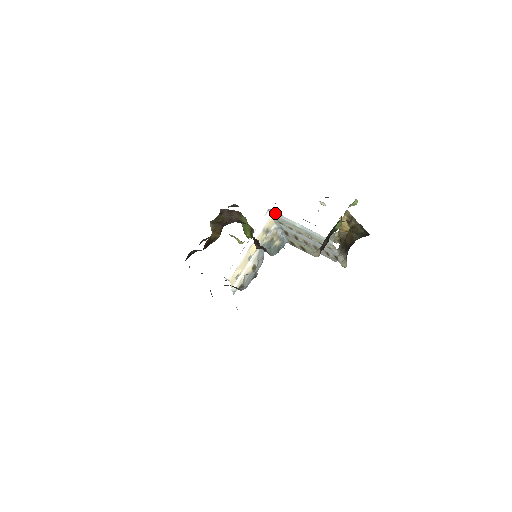
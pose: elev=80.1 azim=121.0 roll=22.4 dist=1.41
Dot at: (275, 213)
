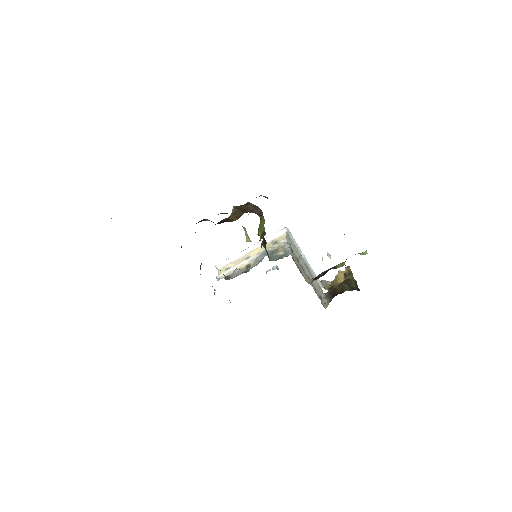
Dot at: (290, 233)
